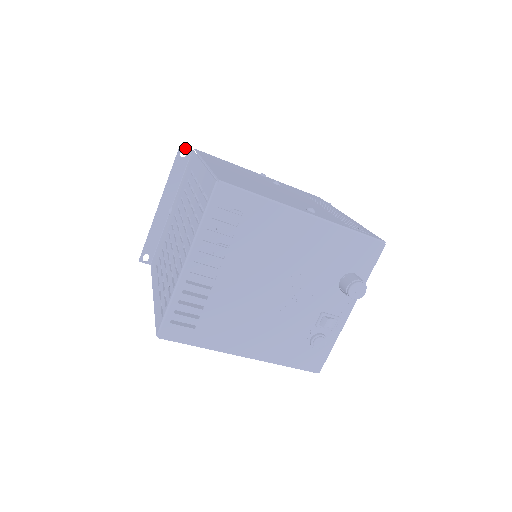
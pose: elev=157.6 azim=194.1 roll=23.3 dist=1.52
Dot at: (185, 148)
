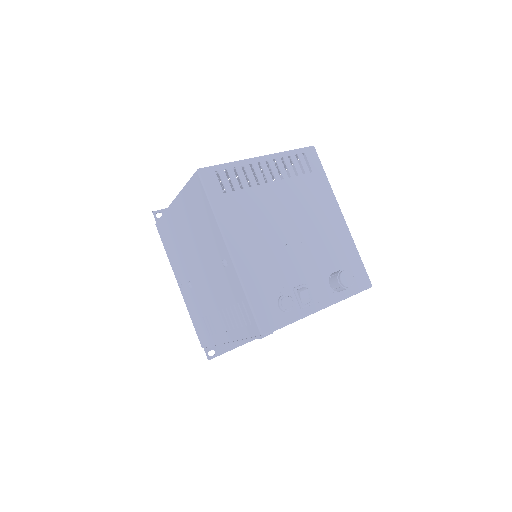
Dot at: occluded
